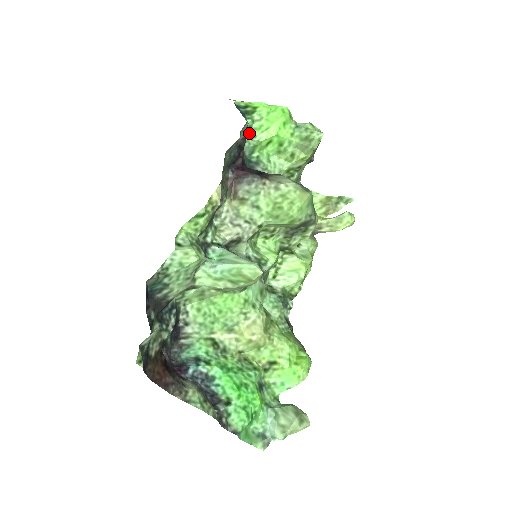
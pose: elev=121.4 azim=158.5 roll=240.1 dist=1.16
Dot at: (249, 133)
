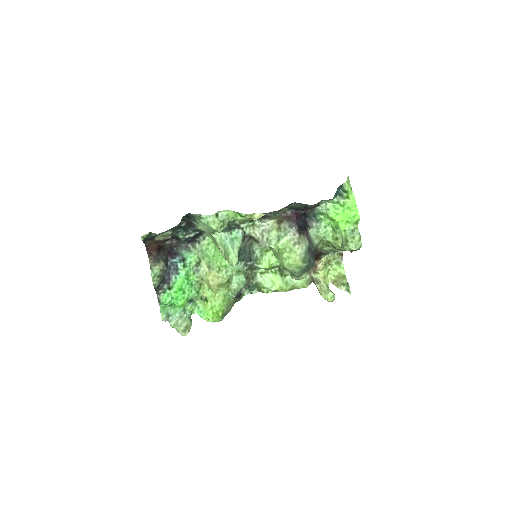
Dot at: (329, 205)
